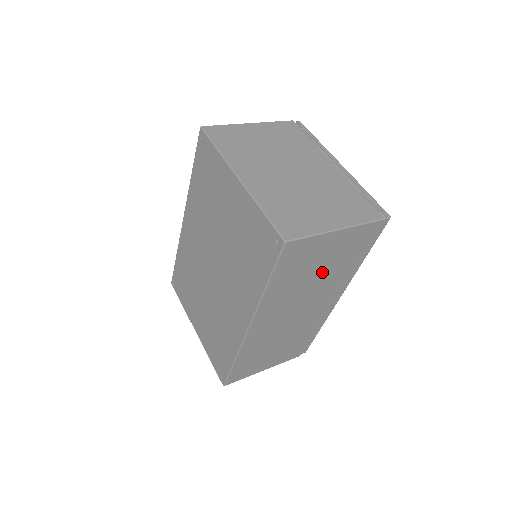
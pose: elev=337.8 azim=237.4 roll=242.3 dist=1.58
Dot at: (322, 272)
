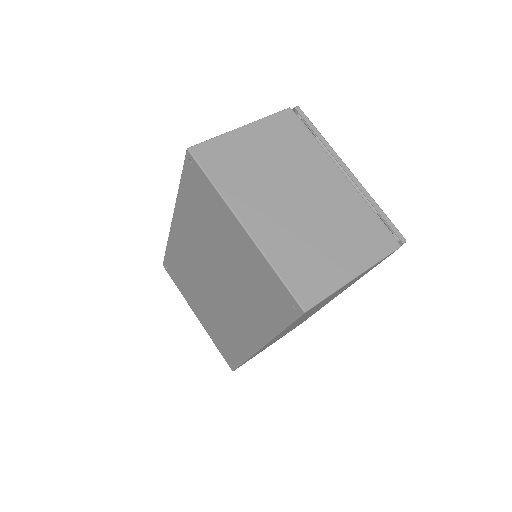
Dot at: (333, 296)
